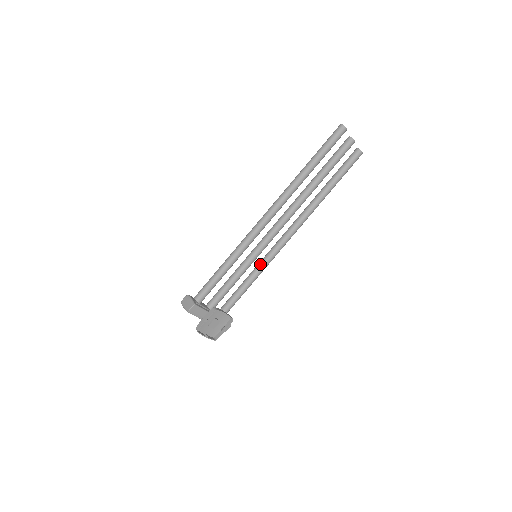
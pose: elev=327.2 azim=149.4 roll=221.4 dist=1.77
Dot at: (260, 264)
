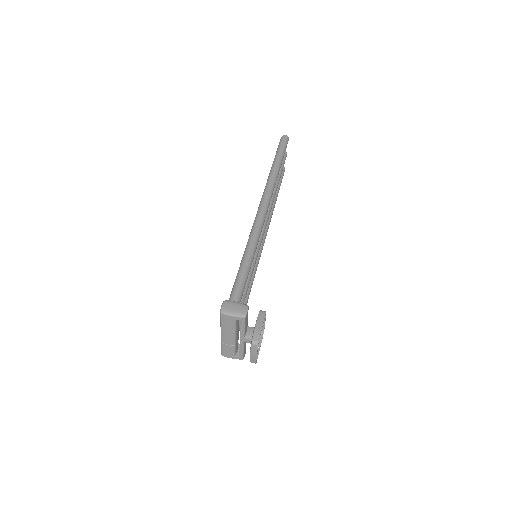
Dot at: occluded
